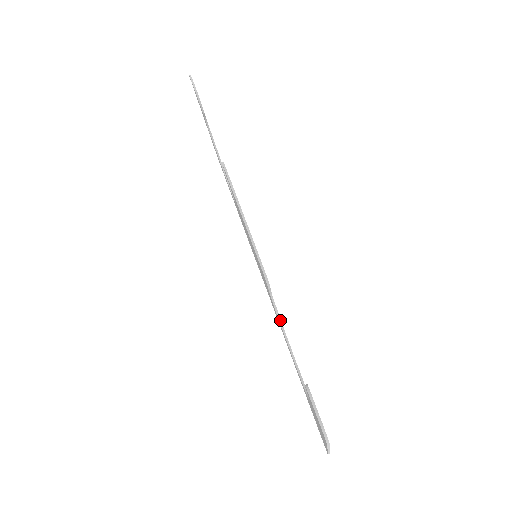
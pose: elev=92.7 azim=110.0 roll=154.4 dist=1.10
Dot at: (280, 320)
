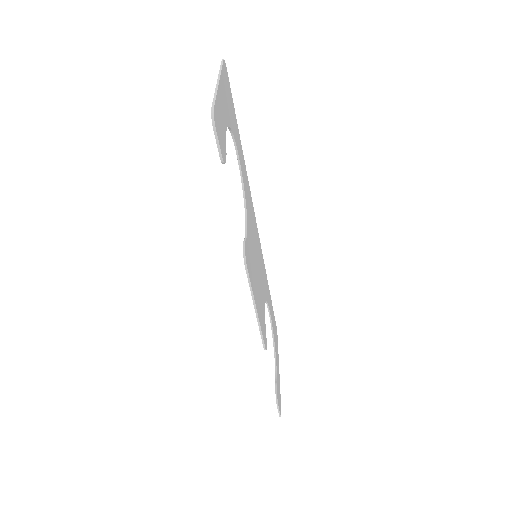
Dot at: (266, 301)
